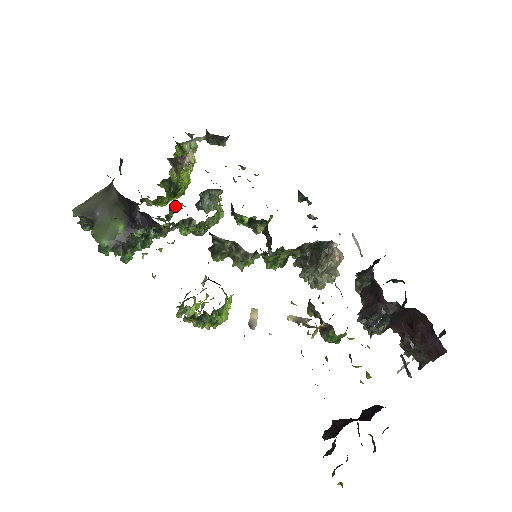
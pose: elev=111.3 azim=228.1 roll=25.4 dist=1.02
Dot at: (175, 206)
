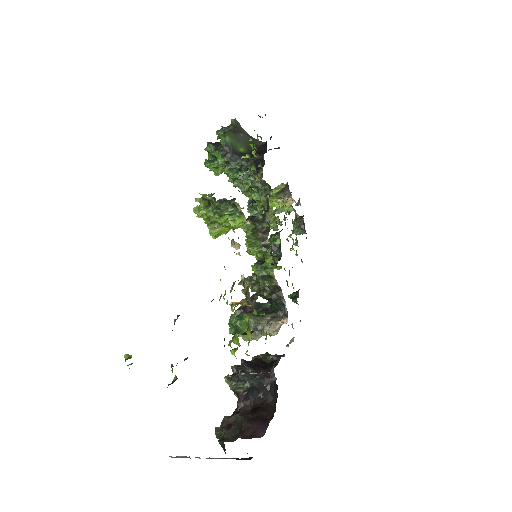
Dot at: occluded
